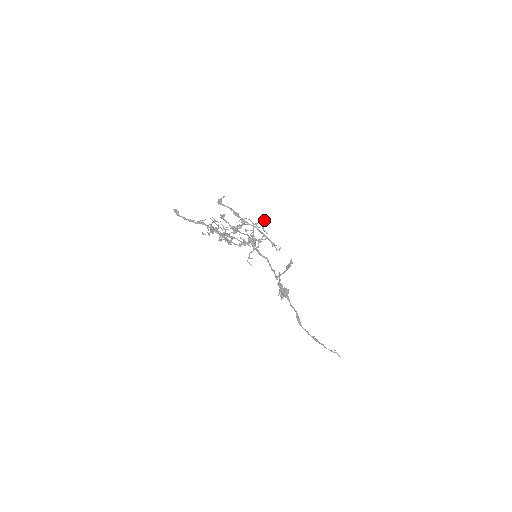
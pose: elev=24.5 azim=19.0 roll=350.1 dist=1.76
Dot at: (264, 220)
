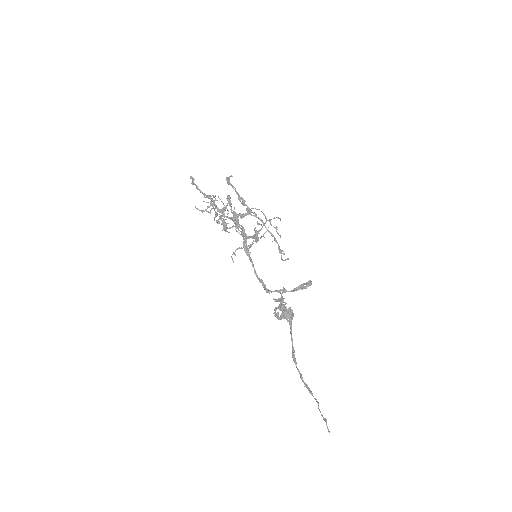
Dot at: (280, 219)
